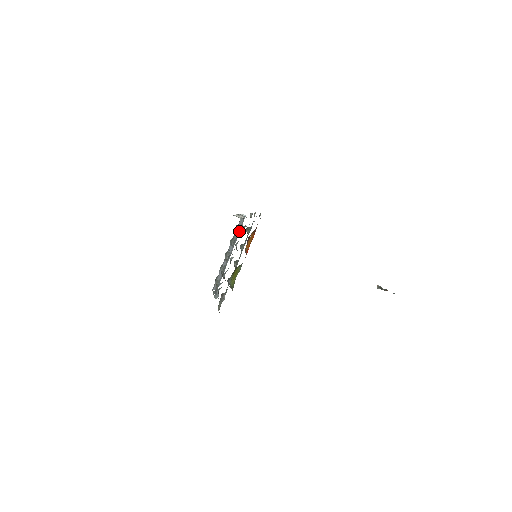
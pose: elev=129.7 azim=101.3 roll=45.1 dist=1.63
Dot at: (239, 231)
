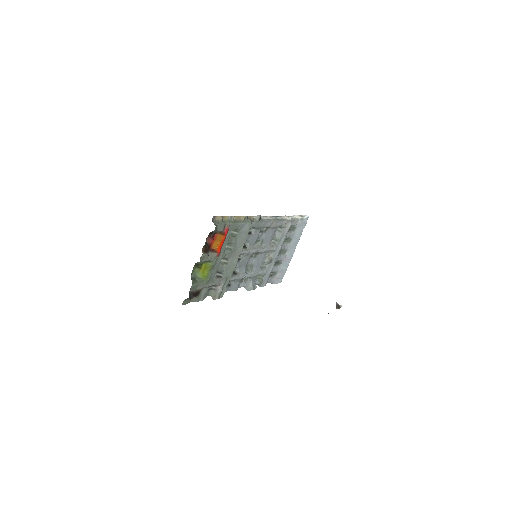
Dot at: (286, 231)
